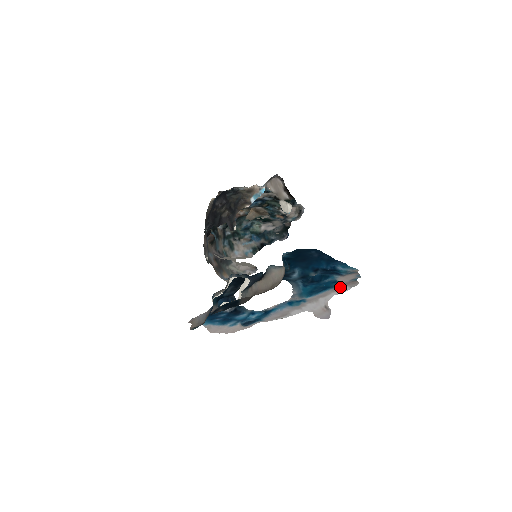
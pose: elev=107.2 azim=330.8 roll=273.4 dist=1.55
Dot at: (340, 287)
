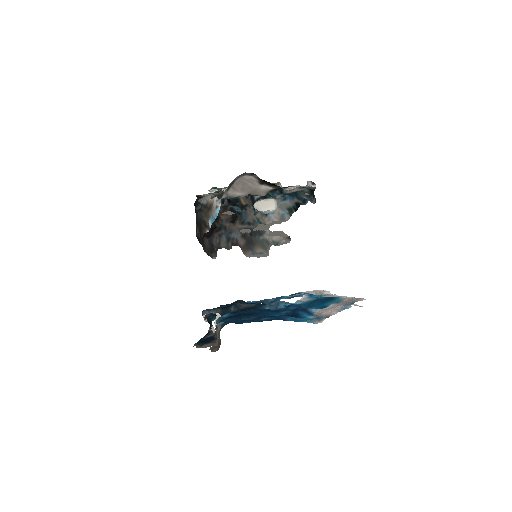
Dot at: (346, 299)
